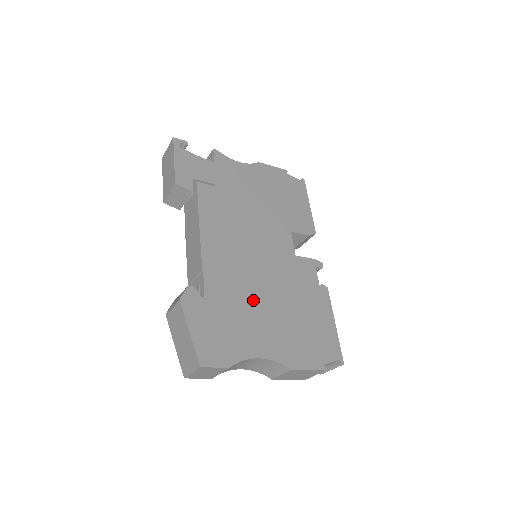
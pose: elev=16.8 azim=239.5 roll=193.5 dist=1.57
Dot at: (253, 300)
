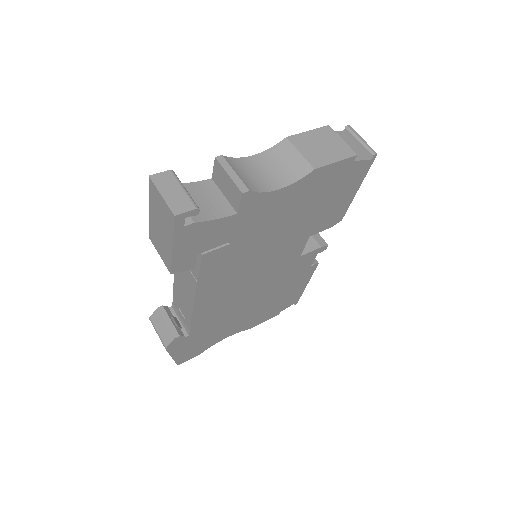
Dot at: (235, 313)
